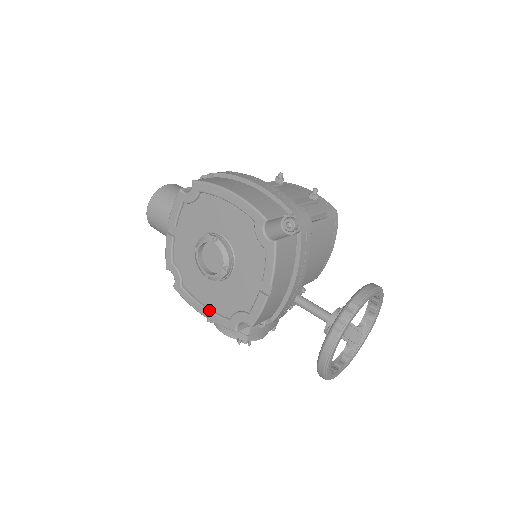
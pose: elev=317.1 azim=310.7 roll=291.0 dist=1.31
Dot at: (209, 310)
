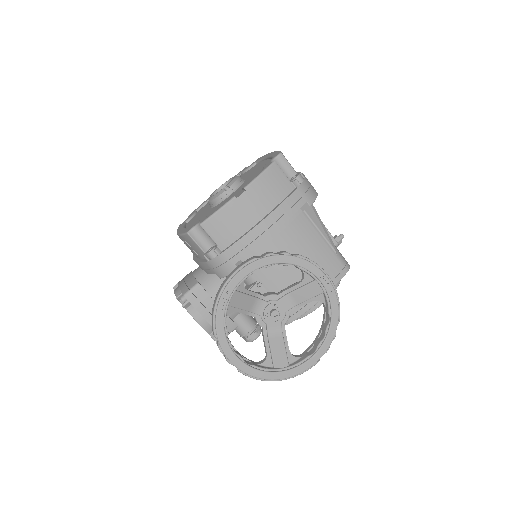
Dot at: occluded
